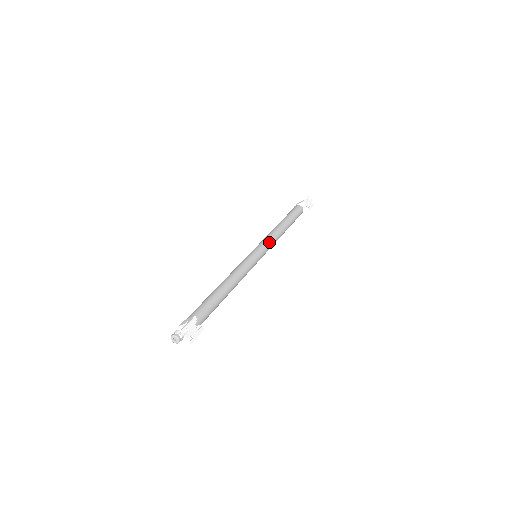
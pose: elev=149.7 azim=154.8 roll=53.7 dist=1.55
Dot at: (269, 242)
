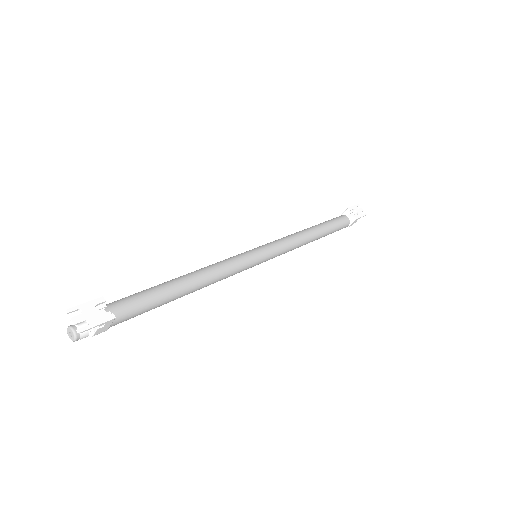
Dot at: (281, 242)
